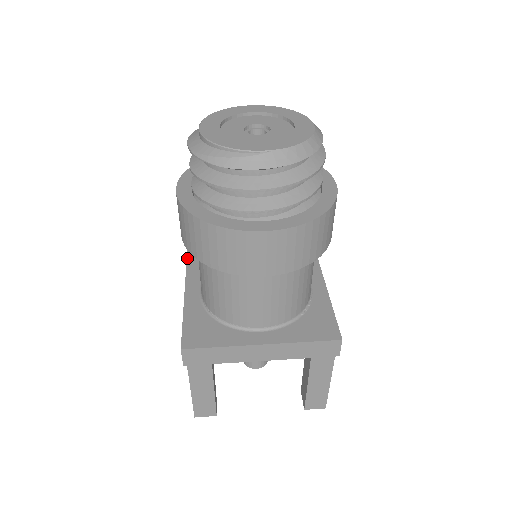
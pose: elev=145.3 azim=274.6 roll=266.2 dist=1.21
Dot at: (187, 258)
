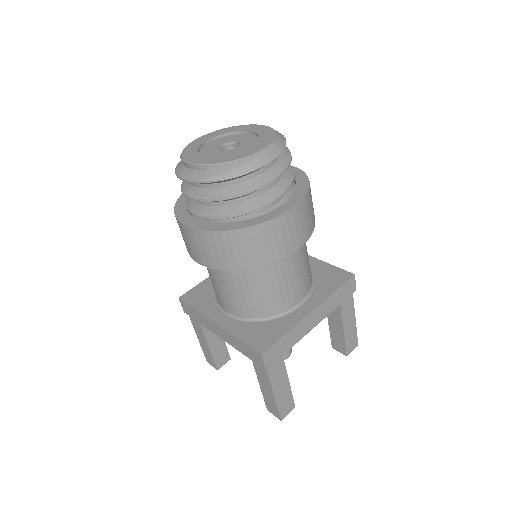
Dot at: (186, 303)
